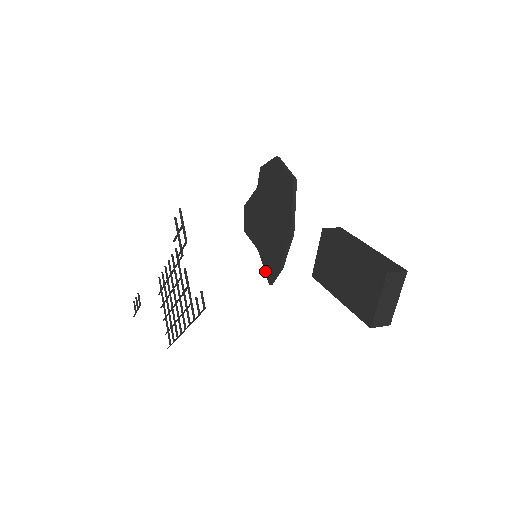
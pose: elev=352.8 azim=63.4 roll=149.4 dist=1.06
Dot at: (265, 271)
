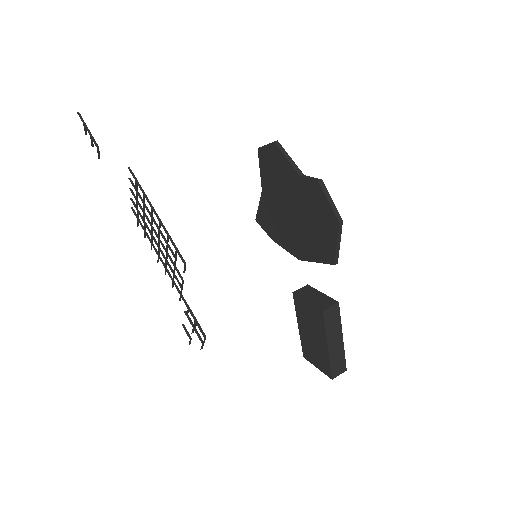
Dot at: (258, 211)
